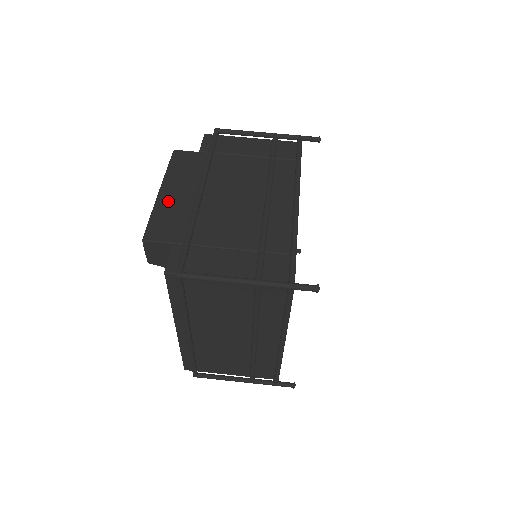
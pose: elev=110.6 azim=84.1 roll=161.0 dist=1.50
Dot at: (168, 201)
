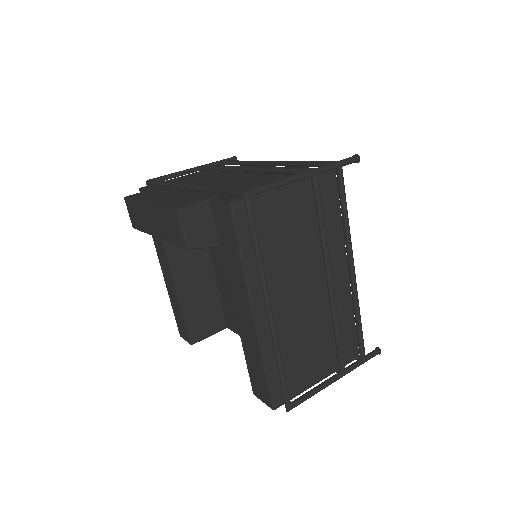
Dot at: (165, 199)
